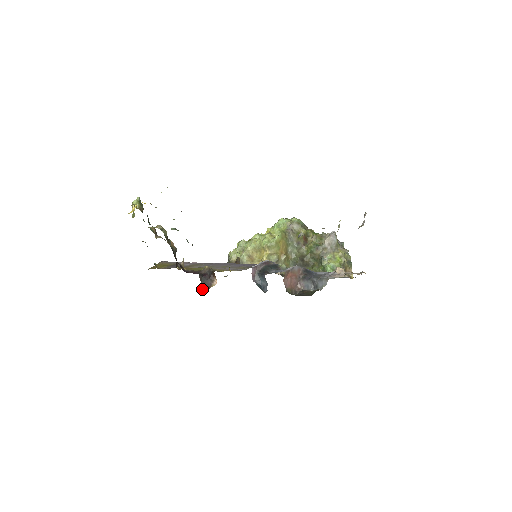
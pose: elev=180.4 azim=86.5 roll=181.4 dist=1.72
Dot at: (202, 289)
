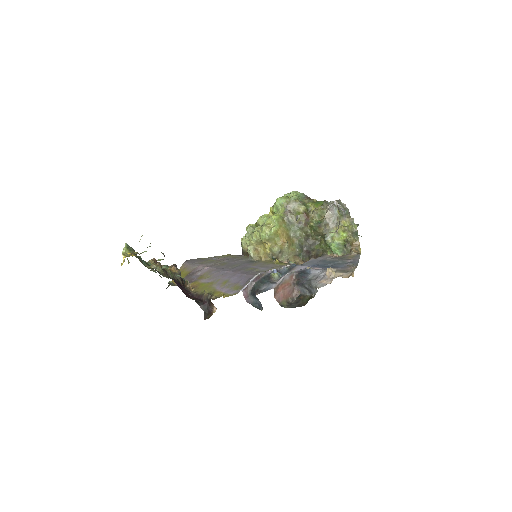
Dot at: (206, 316)
